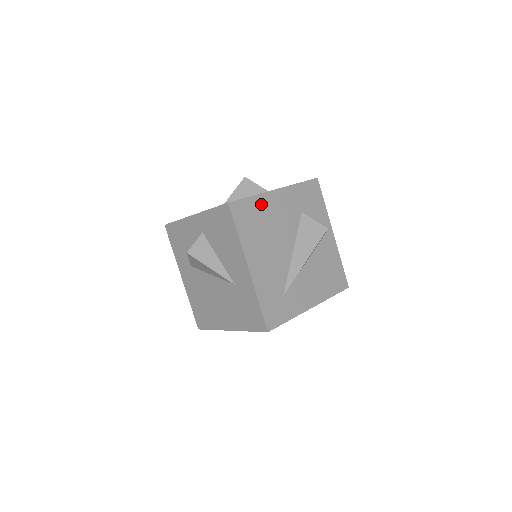
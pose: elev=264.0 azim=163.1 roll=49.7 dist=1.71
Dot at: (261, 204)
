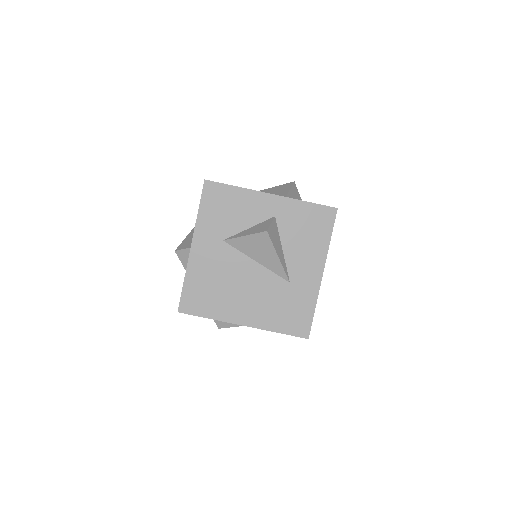
Dot at: occluded
